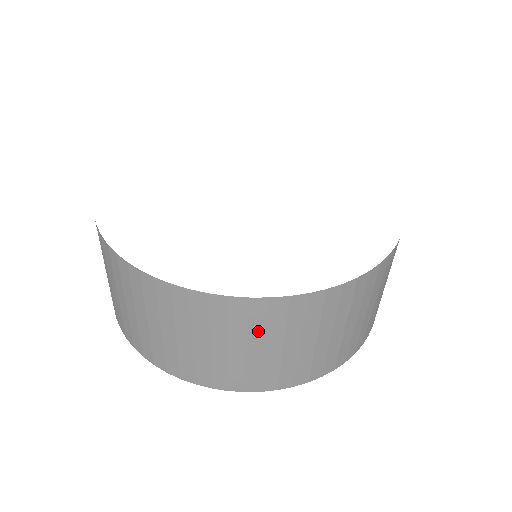
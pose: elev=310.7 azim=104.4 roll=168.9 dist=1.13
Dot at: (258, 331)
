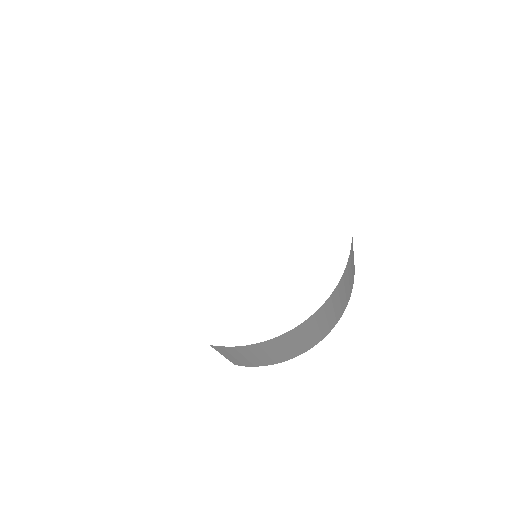
Dot at: (342, 290)
